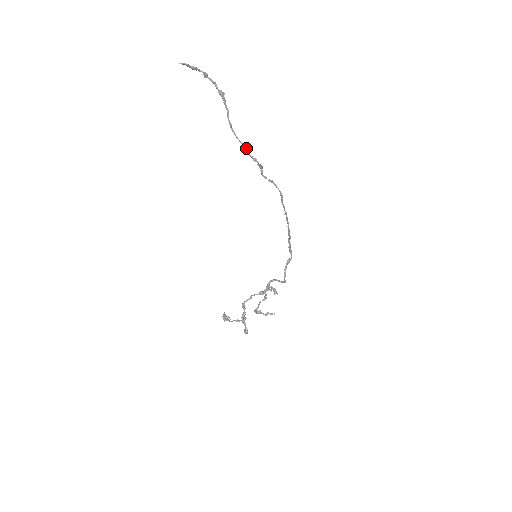
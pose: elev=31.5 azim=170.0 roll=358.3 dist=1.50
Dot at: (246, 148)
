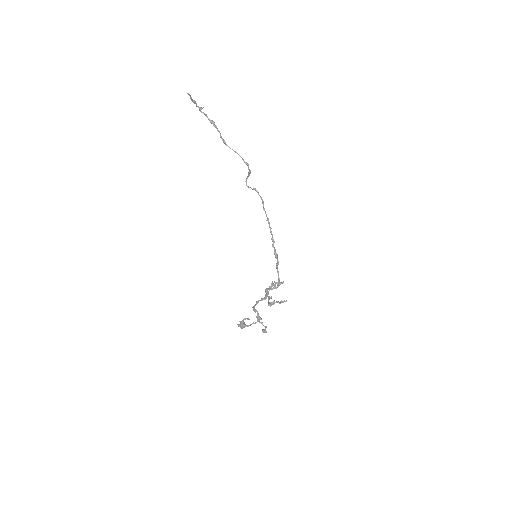
Dot at: (239, 155)
